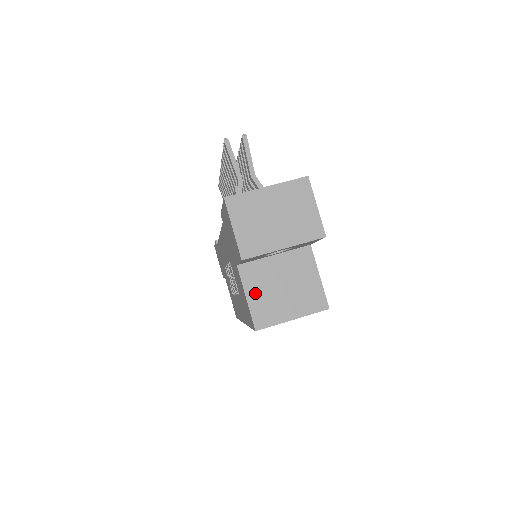
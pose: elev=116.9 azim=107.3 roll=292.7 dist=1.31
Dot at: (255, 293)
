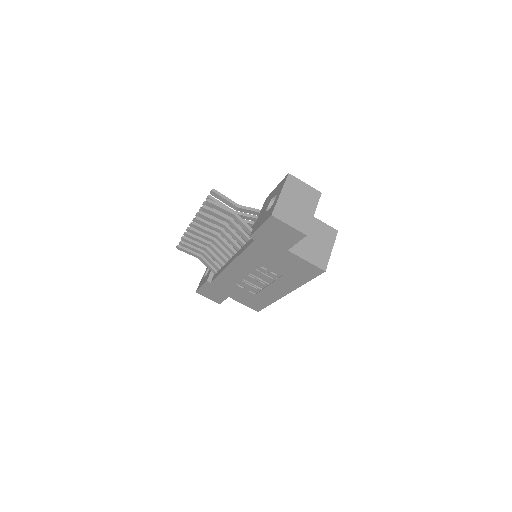
Dot at: (307, 255)
